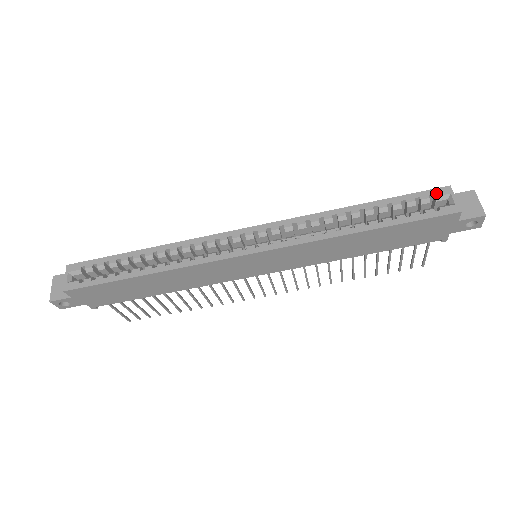
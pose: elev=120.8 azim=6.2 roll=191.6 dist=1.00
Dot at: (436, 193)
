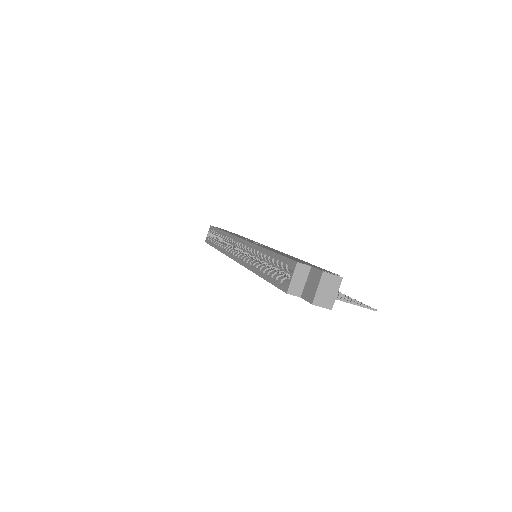
Dot at: (289, 265)
